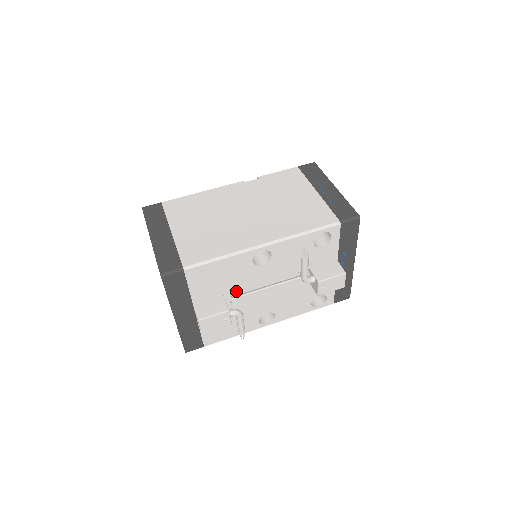
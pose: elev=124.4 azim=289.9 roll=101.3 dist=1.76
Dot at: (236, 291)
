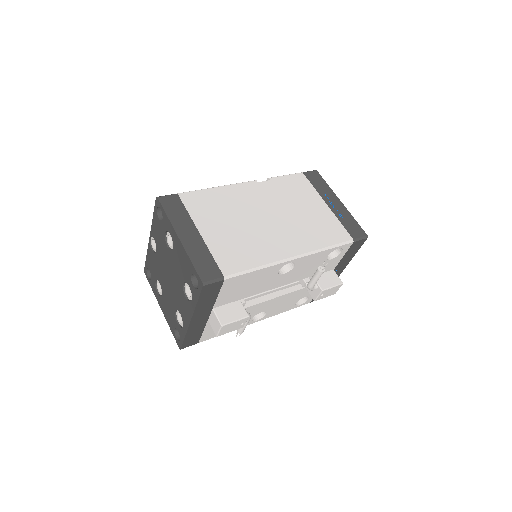
Dot at: occluded
